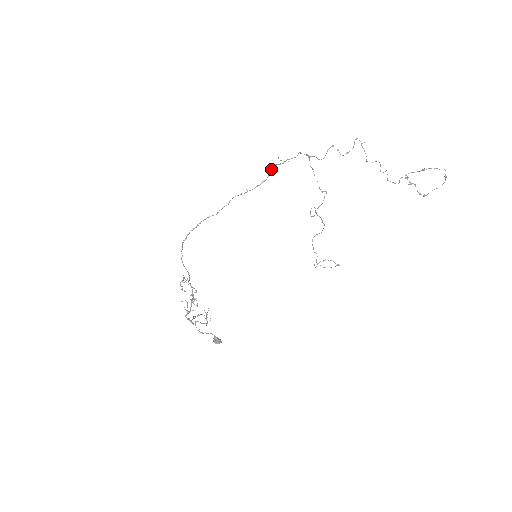
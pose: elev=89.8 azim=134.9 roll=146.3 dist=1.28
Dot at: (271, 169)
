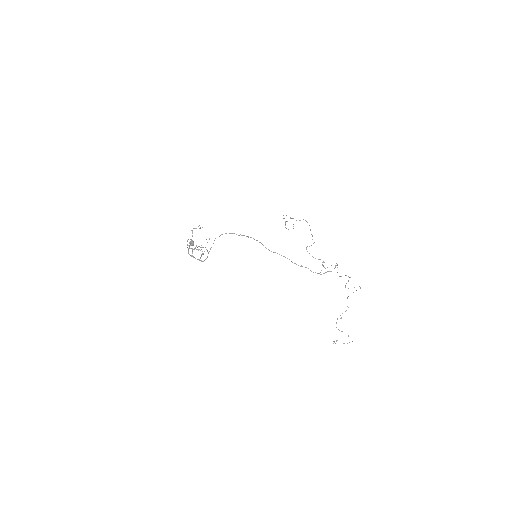
Dot at: (311, 271)
